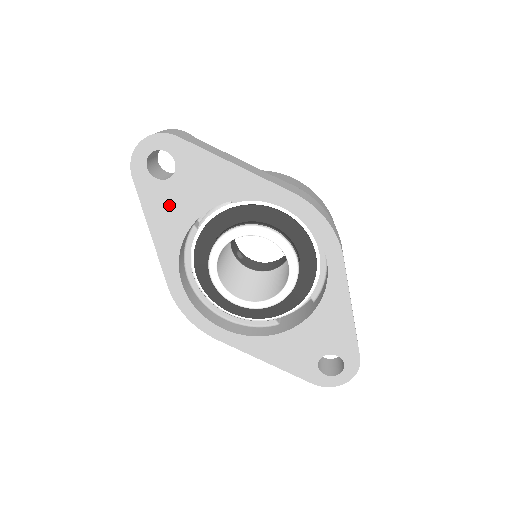
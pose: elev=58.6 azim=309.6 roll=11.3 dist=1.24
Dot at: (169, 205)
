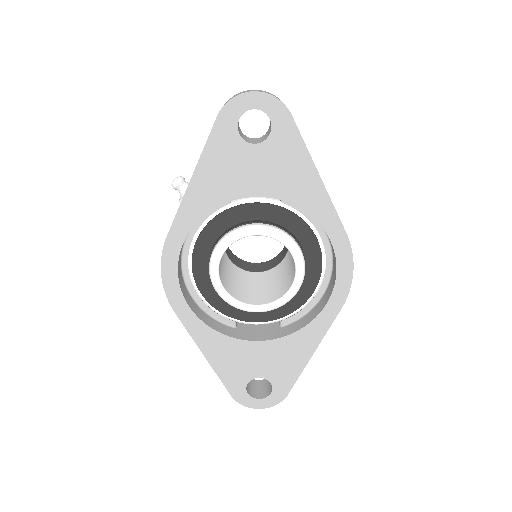
Dot at: (231, 167)
